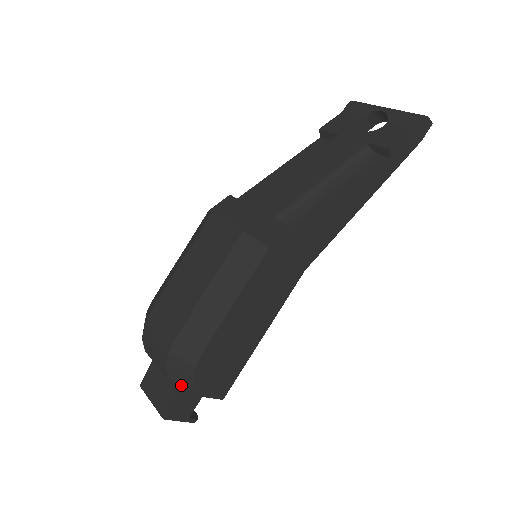
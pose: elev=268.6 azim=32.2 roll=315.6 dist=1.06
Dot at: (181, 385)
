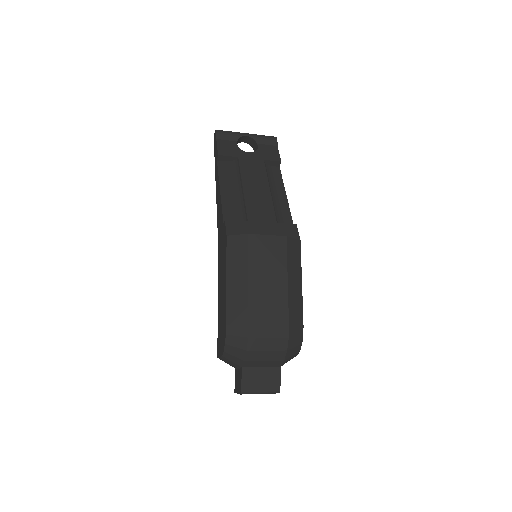
Dot at: (291, 357)
